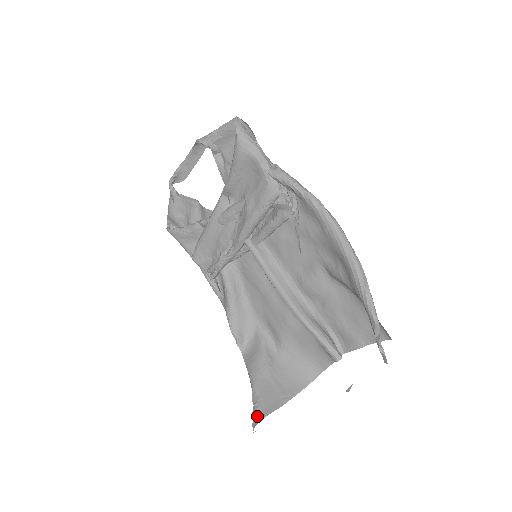
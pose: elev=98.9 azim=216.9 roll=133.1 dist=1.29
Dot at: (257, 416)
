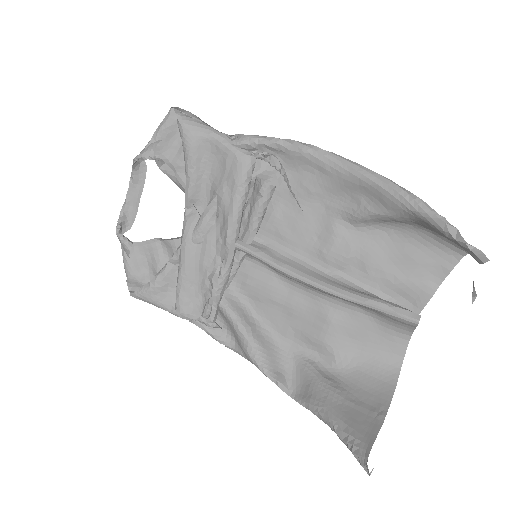
Dot at: (361, 451)
